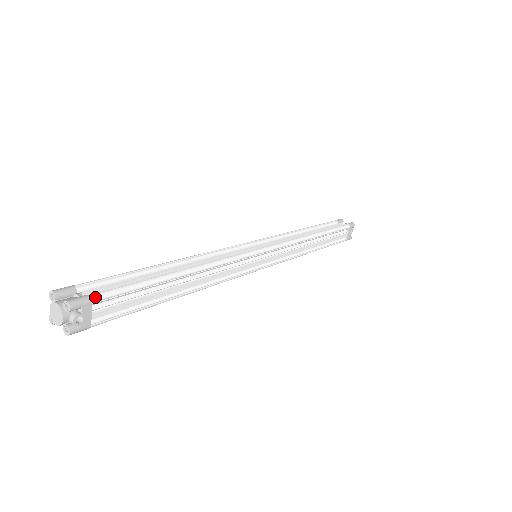
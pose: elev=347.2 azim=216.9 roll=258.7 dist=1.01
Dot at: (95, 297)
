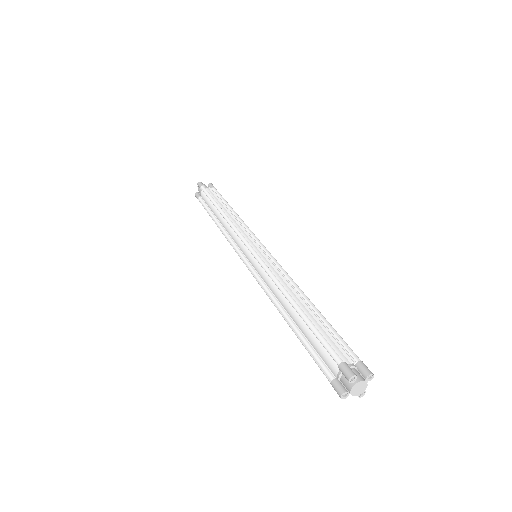
Dot at: occluded
